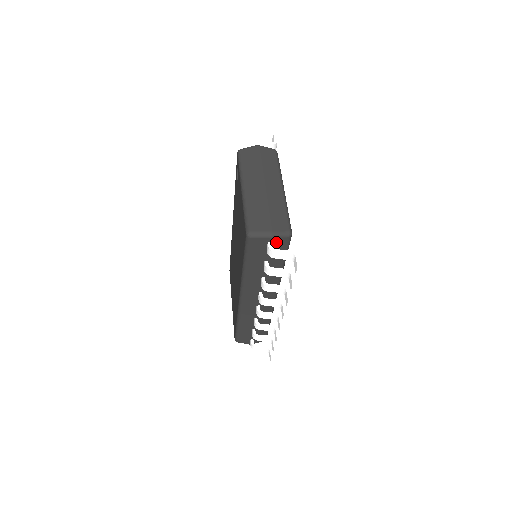
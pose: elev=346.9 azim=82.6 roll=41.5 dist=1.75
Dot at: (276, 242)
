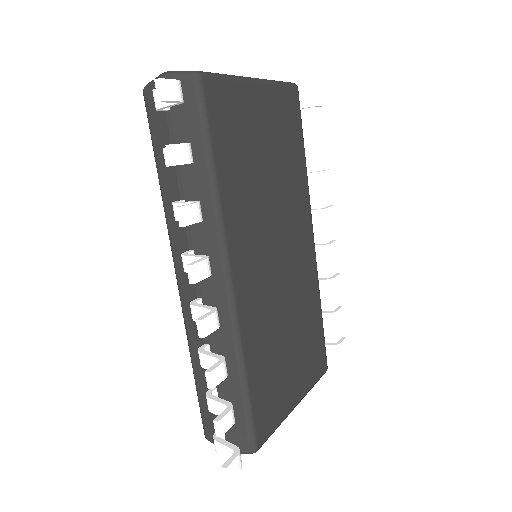
Dot at: occluded
